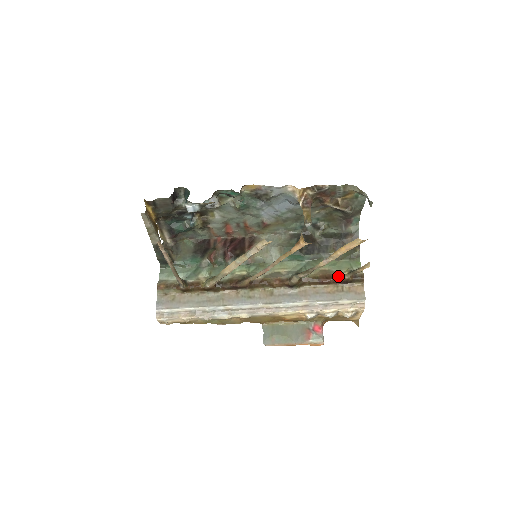
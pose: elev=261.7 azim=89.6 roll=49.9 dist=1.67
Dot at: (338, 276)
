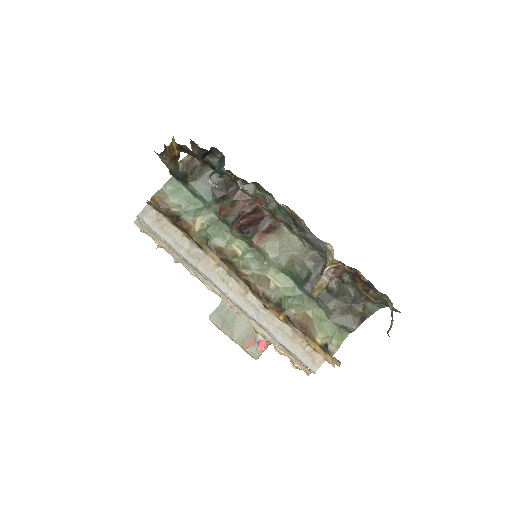
Dot at: (312, 335)
